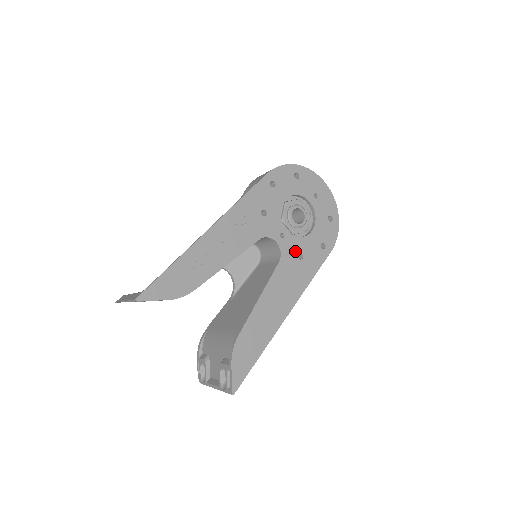
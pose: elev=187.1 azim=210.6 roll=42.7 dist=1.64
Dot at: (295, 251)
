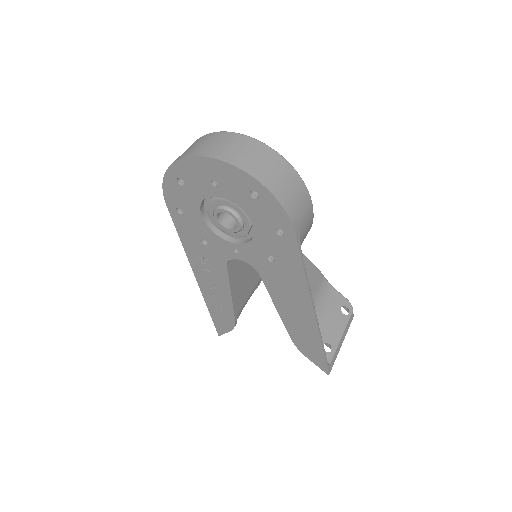
Dot at: (261, 257)
